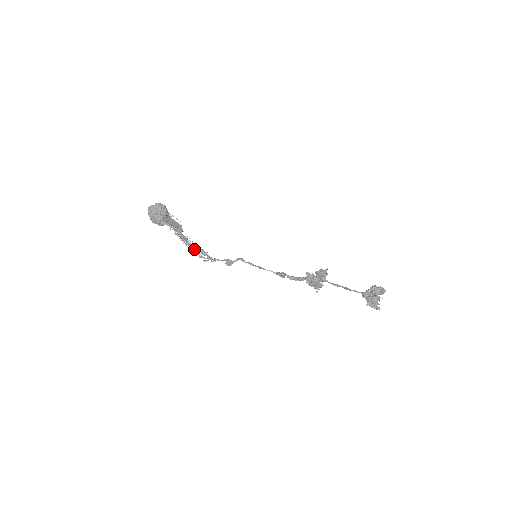
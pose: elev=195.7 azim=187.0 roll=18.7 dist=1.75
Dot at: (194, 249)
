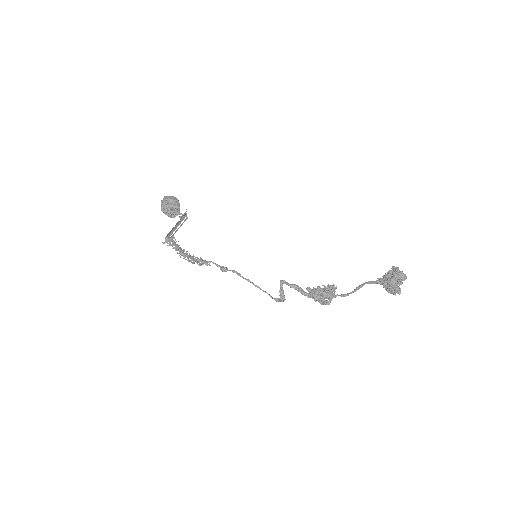
Dot at: (190, 256)
